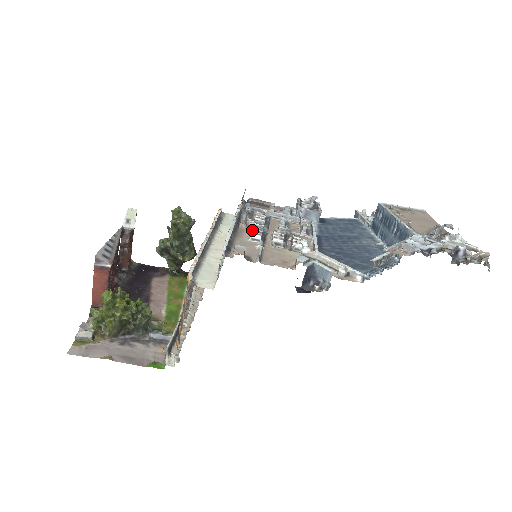
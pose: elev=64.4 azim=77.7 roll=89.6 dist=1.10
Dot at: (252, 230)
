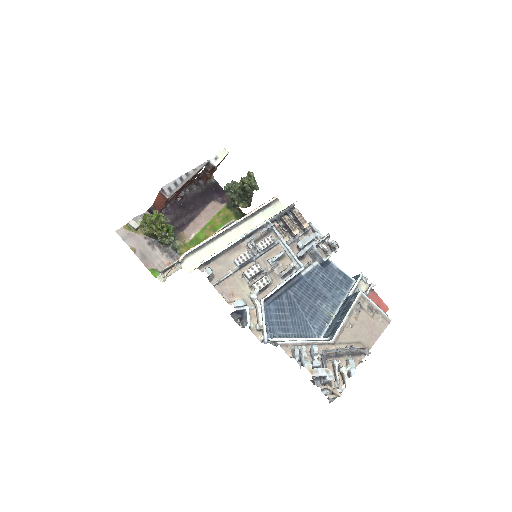
Dot at: (240, 256)
